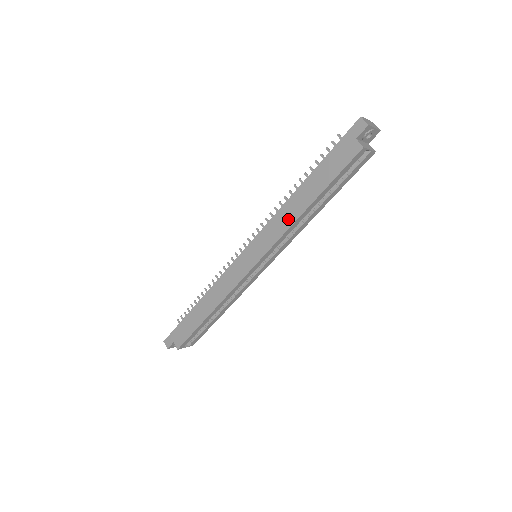
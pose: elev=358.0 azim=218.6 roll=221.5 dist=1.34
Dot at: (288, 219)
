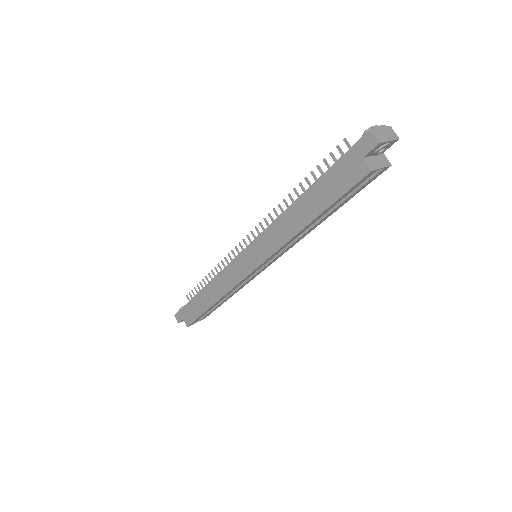
Dot at: (285, 233)
